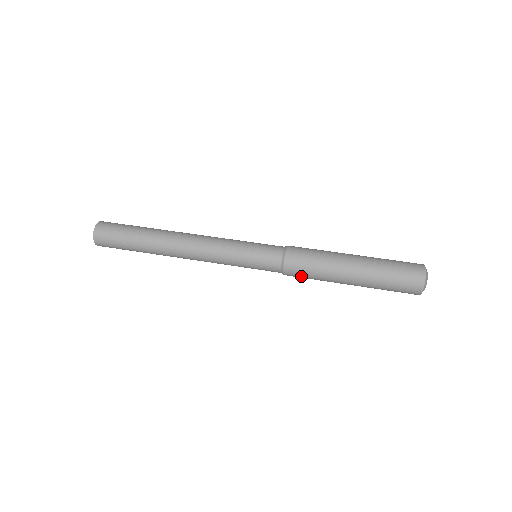
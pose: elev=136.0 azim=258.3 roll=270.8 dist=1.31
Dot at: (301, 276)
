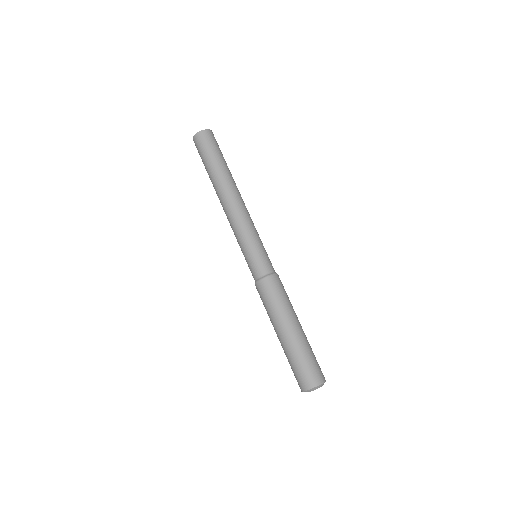
Dot at: occluded
